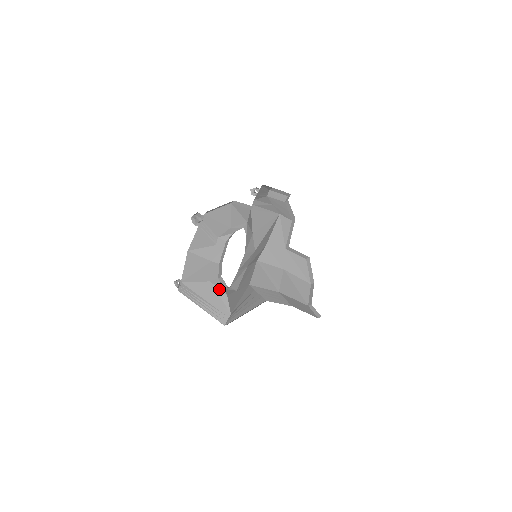
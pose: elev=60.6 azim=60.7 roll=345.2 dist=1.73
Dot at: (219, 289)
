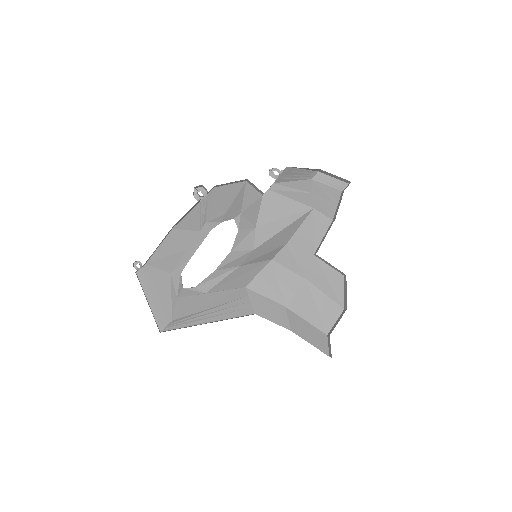
Dot at: (174, 287)
